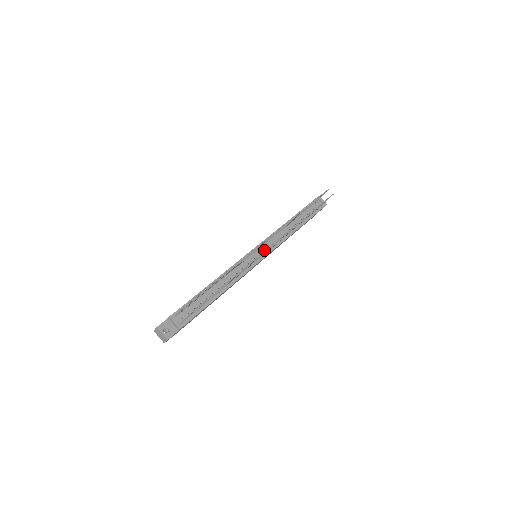
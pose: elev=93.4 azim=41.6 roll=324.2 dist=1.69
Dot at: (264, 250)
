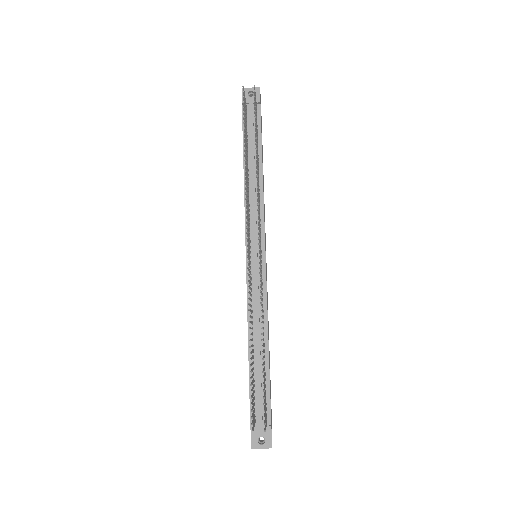
Dot at: (256, 242)
